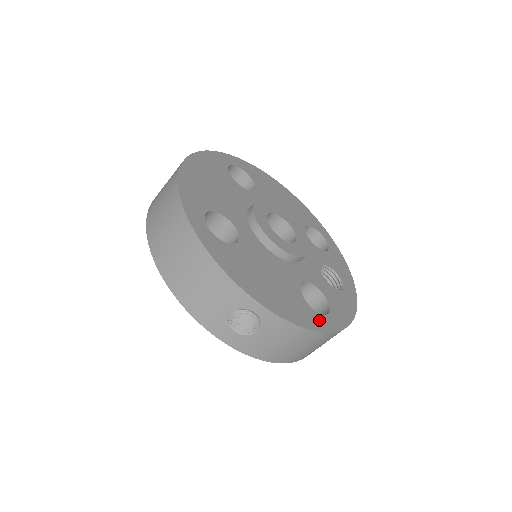
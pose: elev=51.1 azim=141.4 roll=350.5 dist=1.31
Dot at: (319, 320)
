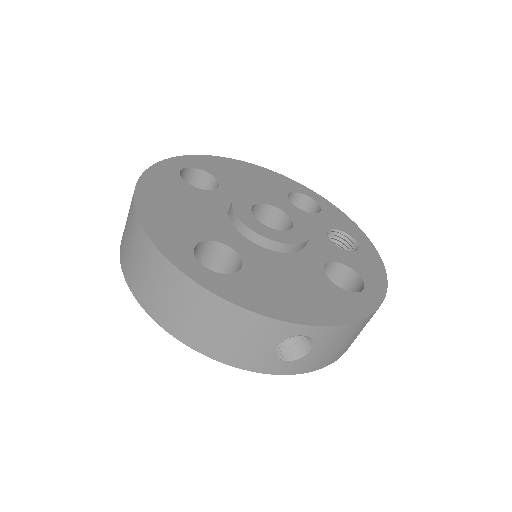
Dot at: (362, 301)
